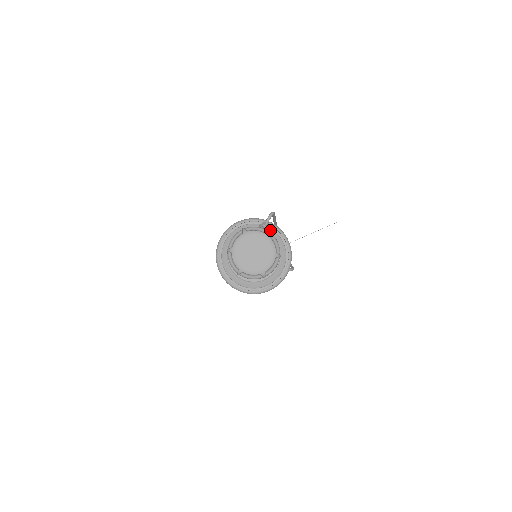
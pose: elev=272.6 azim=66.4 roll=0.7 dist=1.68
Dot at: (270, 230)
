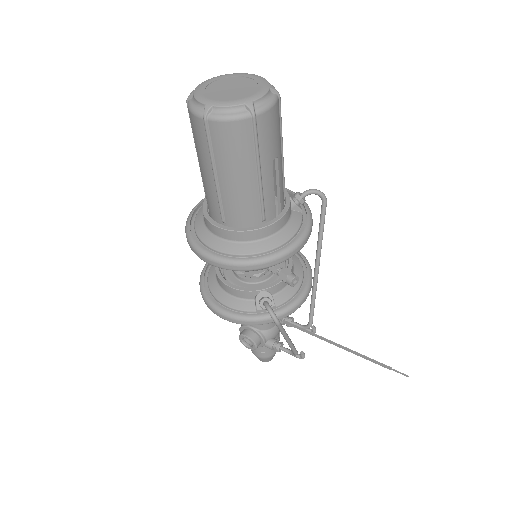
Dot at: (299, 211)
